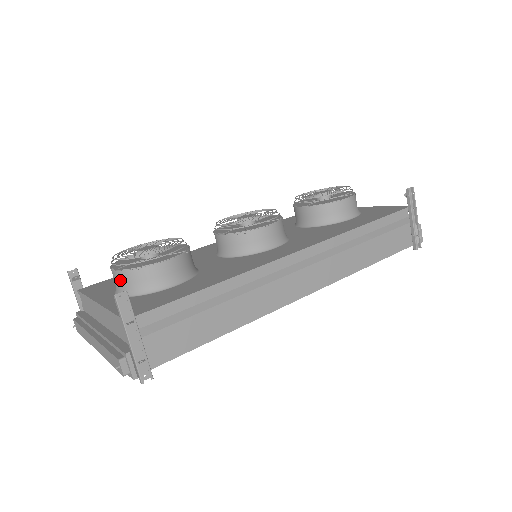
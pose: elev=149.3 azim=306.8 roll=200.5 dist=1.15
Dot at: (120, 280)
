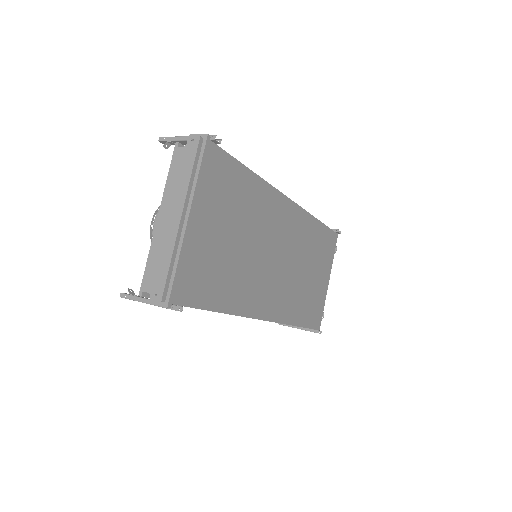
Dot at: occluded
